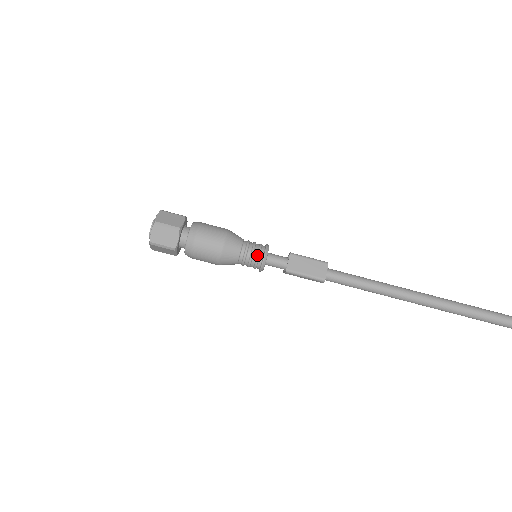
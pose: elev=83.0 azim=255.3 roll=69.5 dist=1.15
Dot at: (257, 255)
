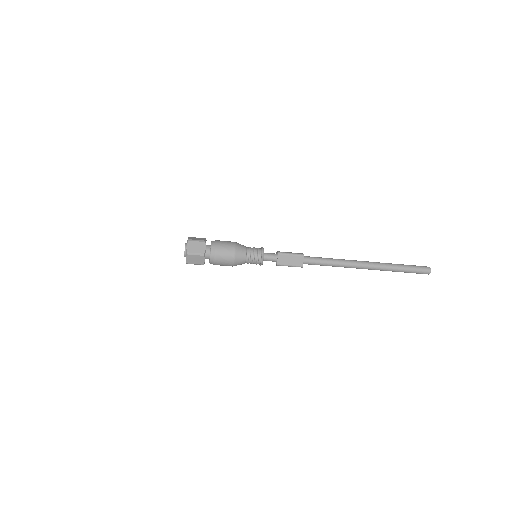
Dot at: (257, 260)
